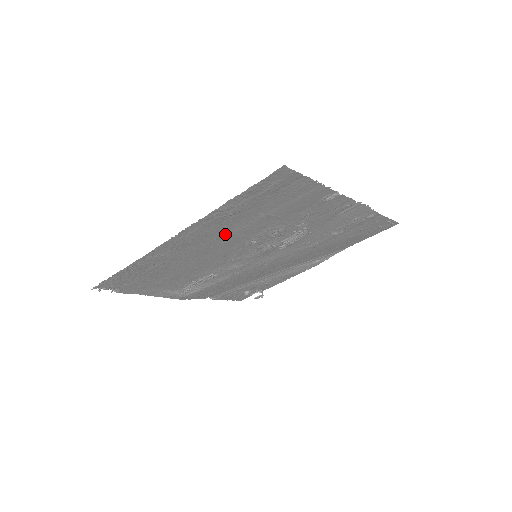
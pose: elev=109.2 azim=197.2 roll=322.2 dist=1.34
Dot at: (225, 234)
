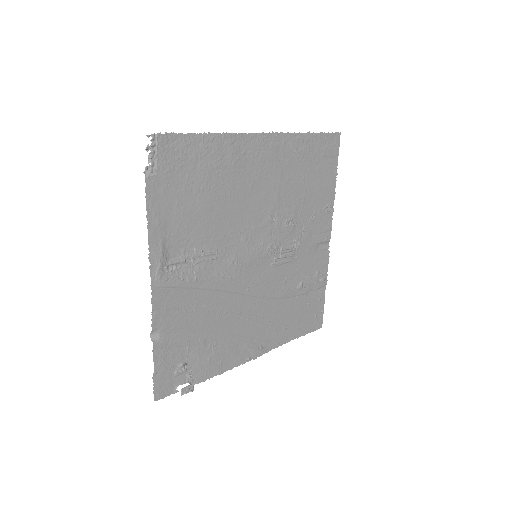
Dot at: (276, 178)
